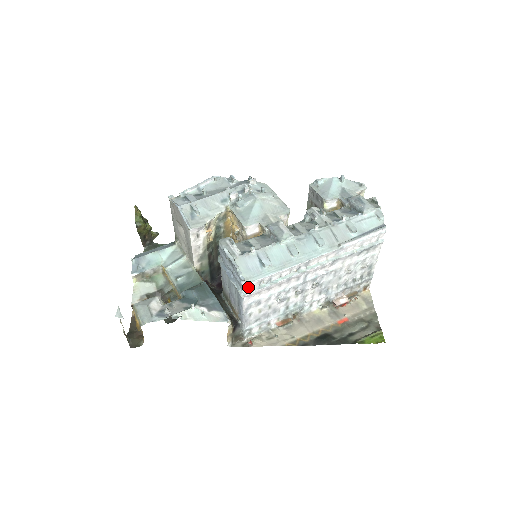
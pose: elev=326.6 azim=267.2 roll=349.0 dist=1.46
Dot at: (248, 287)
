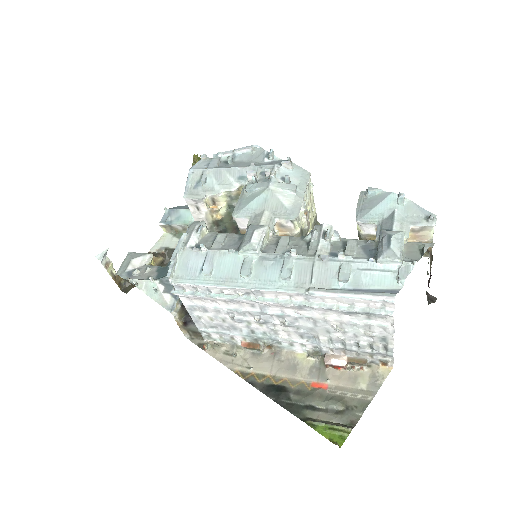
Dot at: (179, 287)
